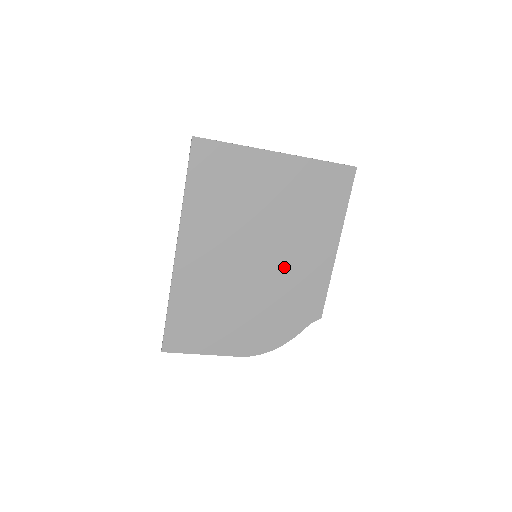
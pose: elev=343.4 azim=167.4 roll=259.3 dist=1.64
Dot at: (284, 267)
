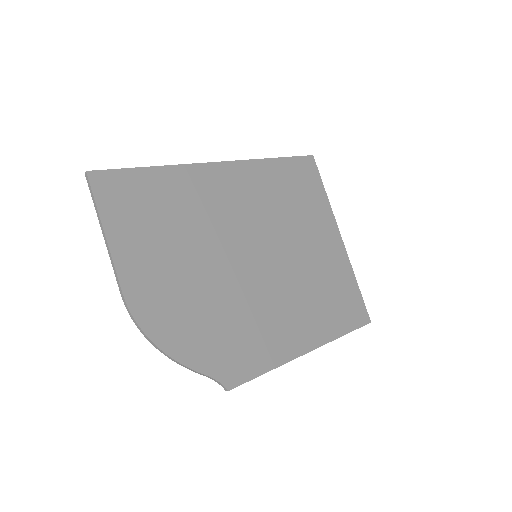
Dot at: (262, 296)
